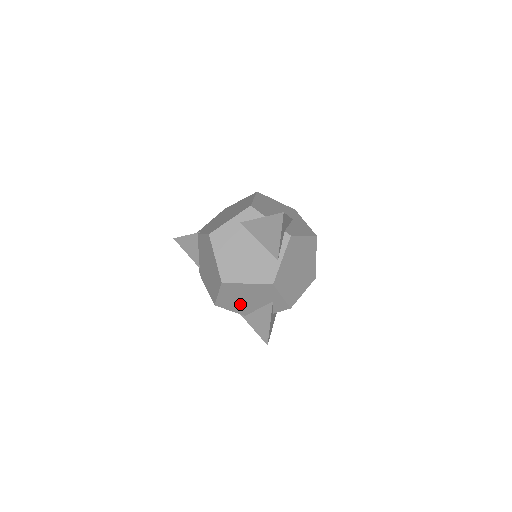
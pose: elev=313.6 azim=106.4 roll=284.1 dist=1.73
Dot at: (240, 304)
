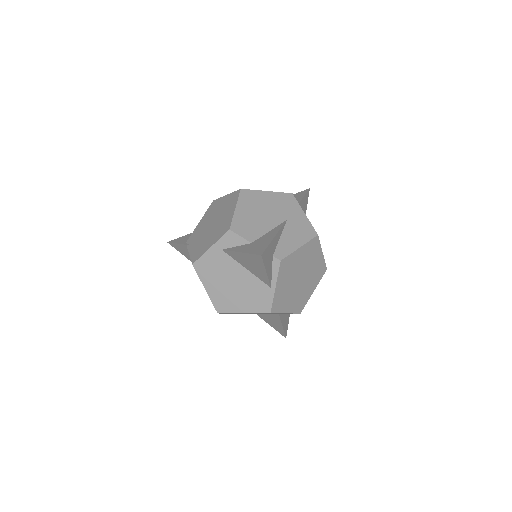
Dot at: occluded
